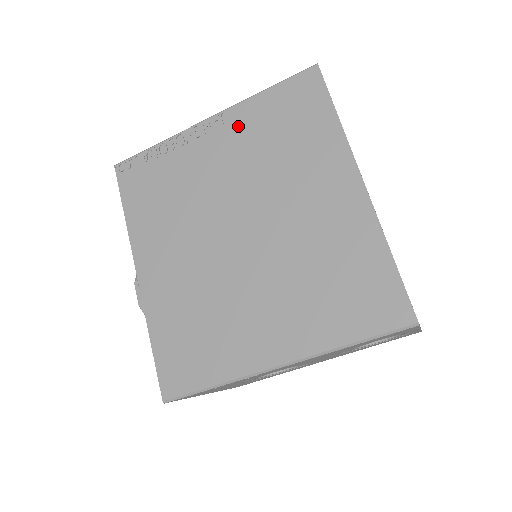
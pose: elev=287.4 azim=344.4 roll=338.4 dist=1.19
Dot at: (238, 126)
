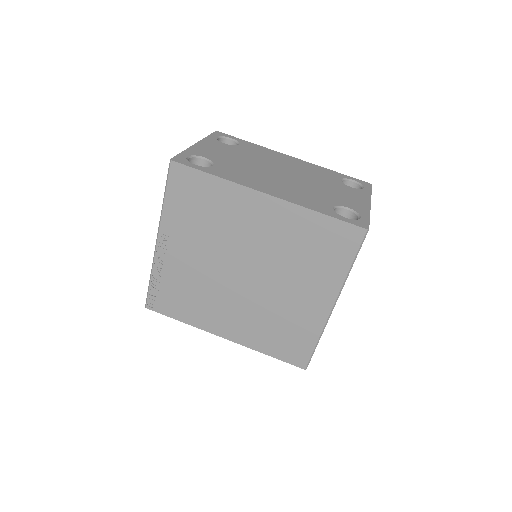
Dot at: (176, 230)
